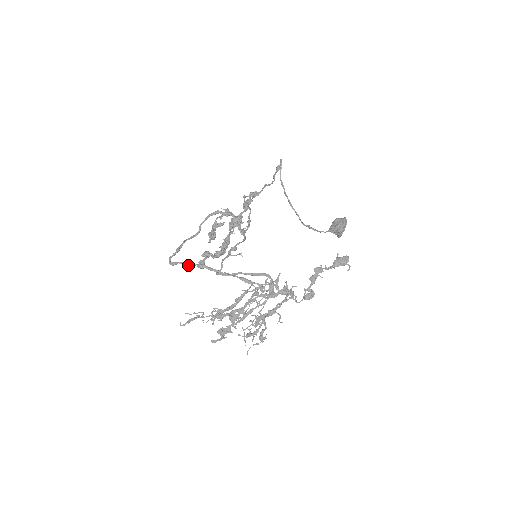
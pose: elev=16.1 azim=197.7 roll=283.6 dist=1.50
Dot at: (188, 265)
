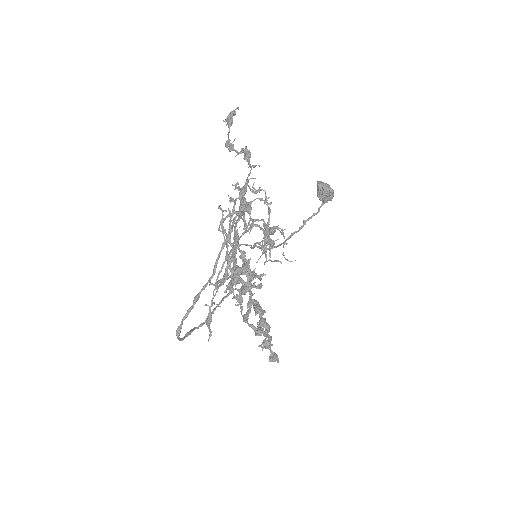
Dot at: (187, 314)
